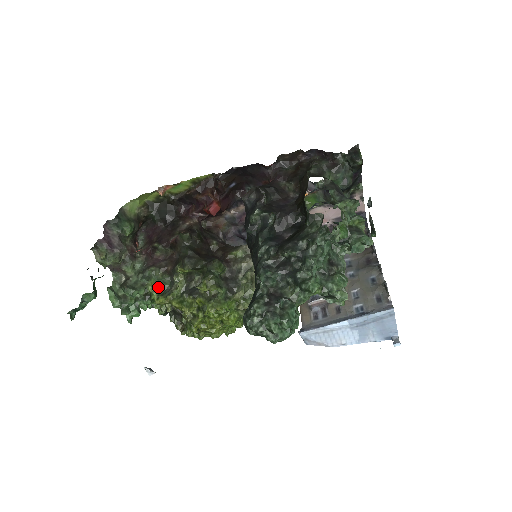
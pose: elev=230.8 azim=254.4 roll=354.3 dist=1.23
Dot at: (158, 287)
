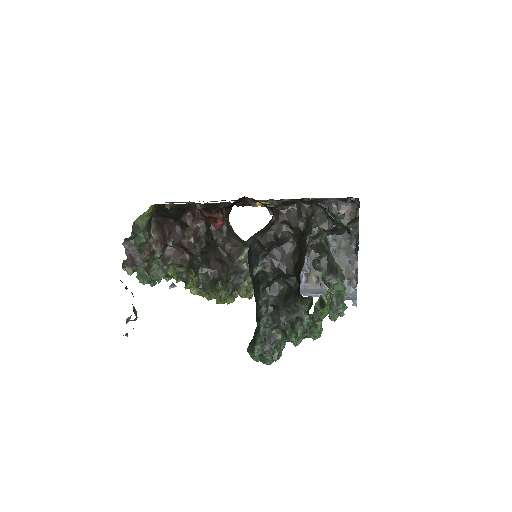
Dot at: (176, 273)
